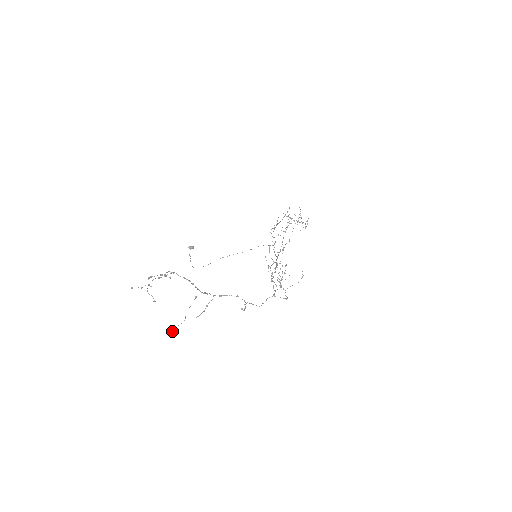
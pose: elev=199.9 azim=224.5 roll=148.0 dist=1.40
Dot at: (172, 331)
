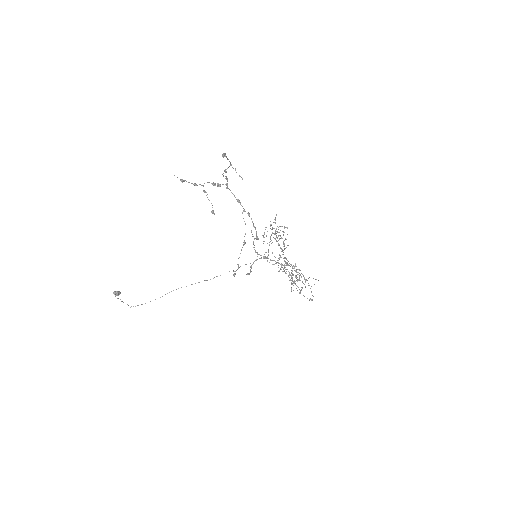
Dot at: (234, 271)
